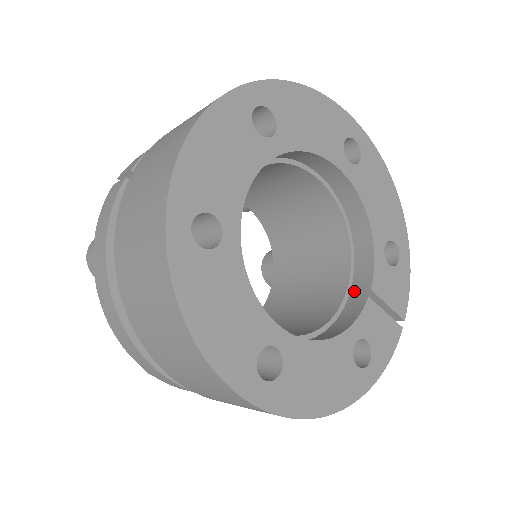
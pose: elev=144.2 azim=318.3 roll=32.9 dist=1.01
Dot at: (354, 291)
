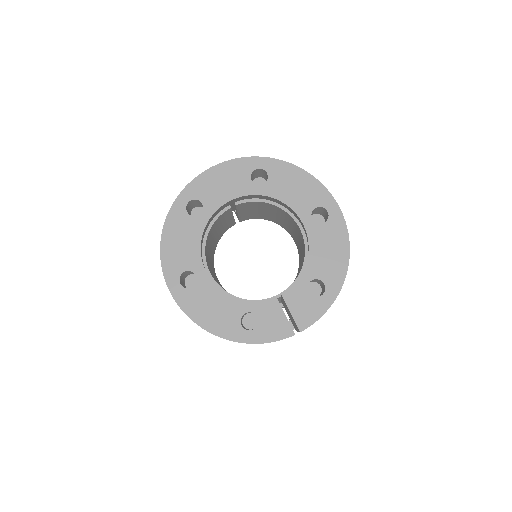
Dot at: (281, 296)
